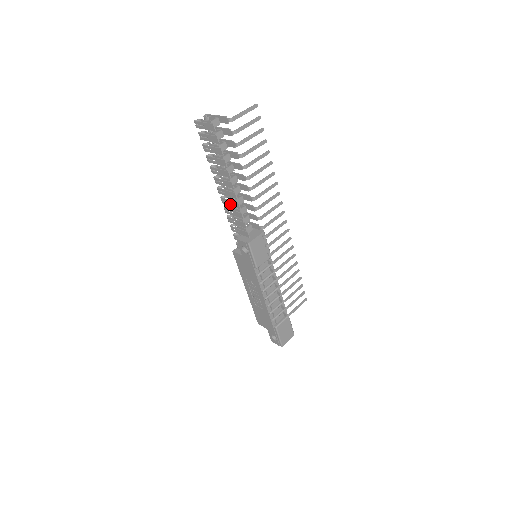
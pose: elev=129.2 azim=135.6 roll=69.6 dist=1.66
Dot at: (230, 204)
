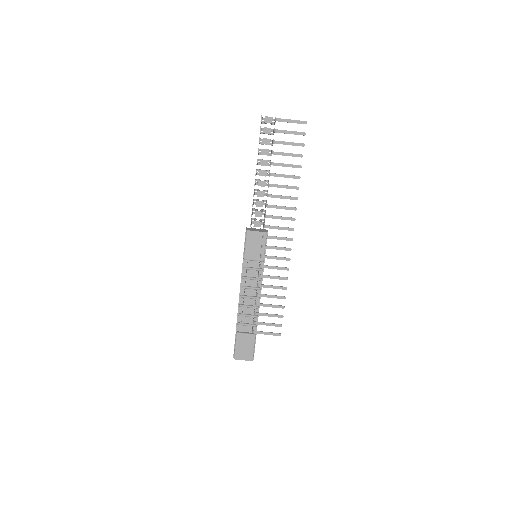
Dot at: occluded
